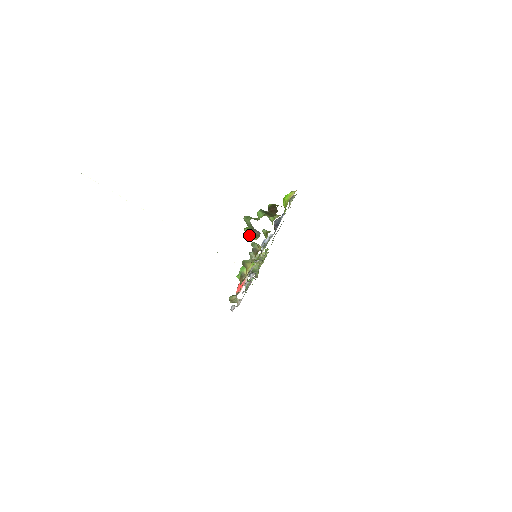
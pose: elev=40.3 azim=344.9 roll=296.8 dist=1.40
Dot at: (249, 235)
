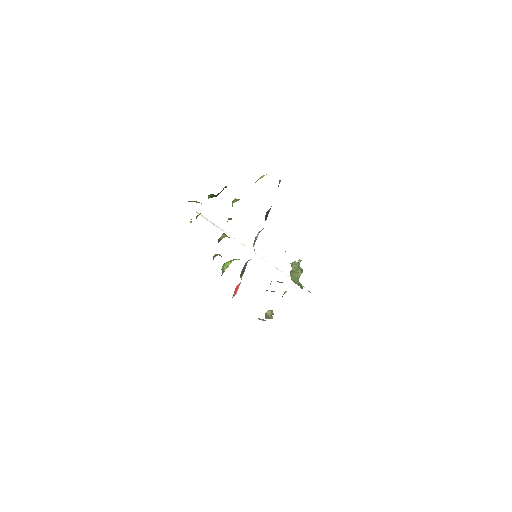
Dot at: occluded
